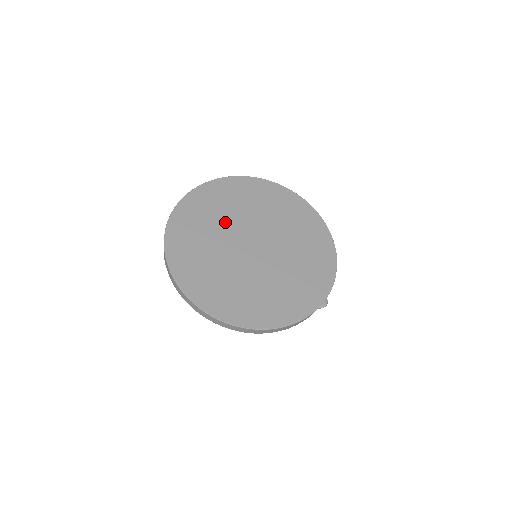
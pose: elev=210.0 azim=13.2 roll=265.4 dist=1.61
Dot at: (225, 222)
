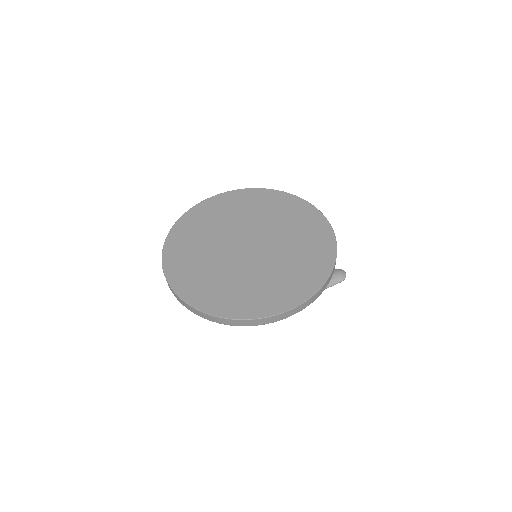
Dot at: (213, 239)
